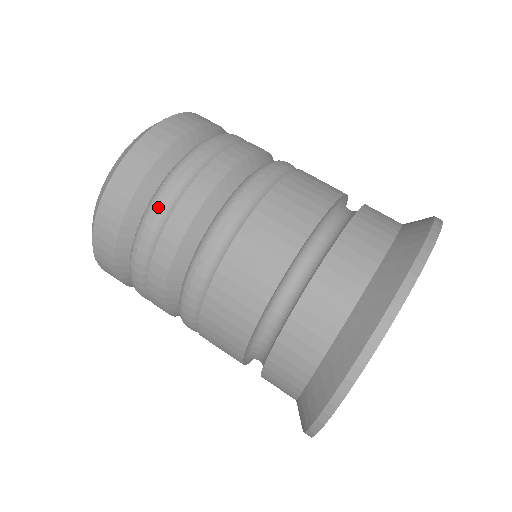
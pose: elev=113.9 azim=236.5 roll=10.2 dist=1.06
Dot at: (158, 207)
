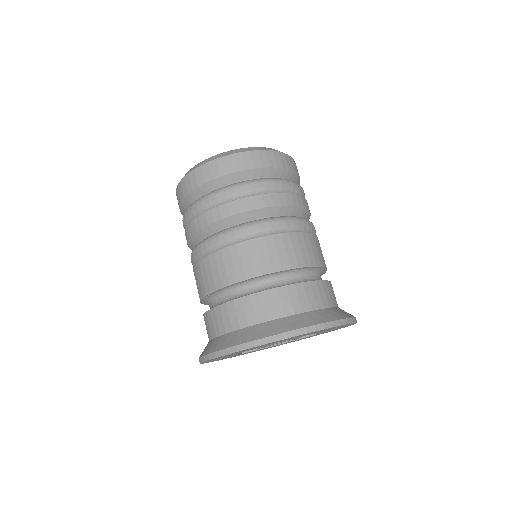
Dot at: (200, 205)
